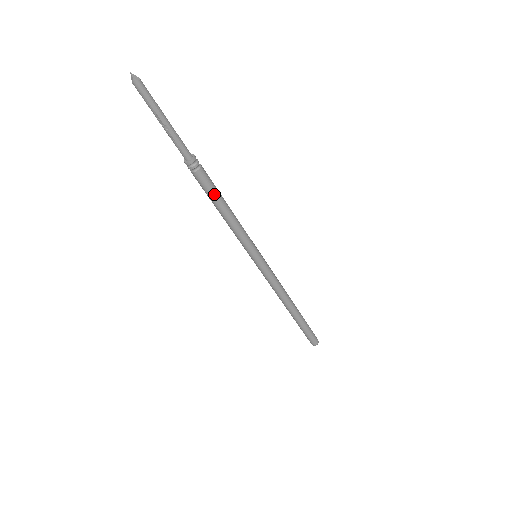
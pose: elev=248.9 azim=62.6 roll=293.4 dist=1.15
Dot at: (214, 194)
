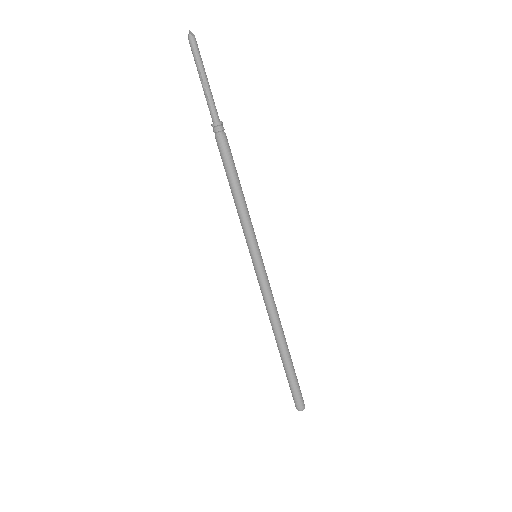
Dot at: (230, 165)
